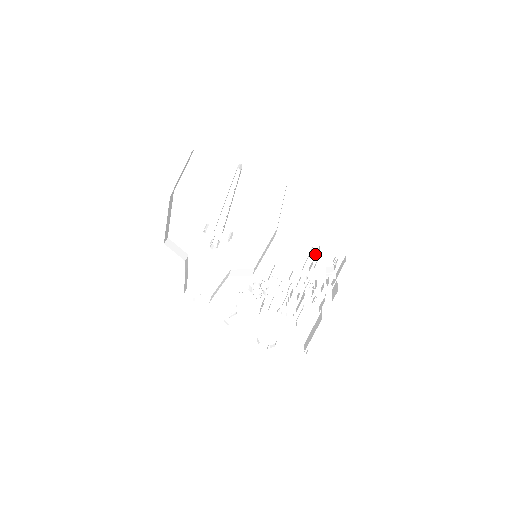
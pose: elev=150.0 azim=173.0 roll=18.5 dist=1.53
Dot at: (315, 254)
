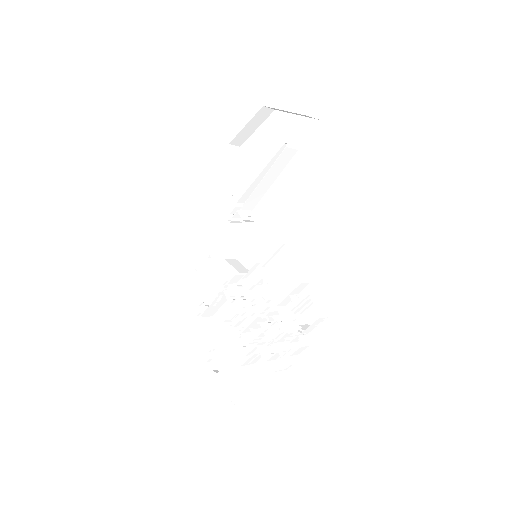
Dot at: (304, 297)
